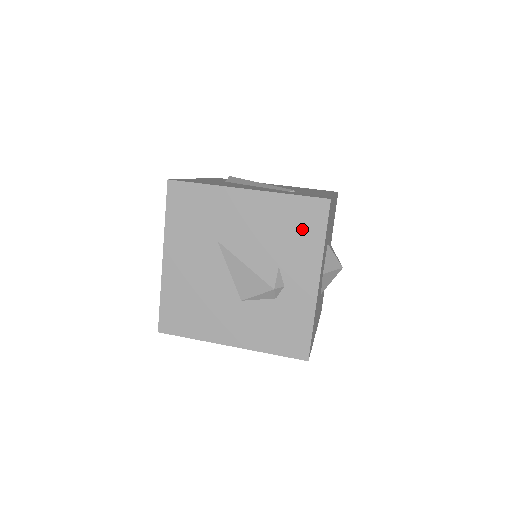
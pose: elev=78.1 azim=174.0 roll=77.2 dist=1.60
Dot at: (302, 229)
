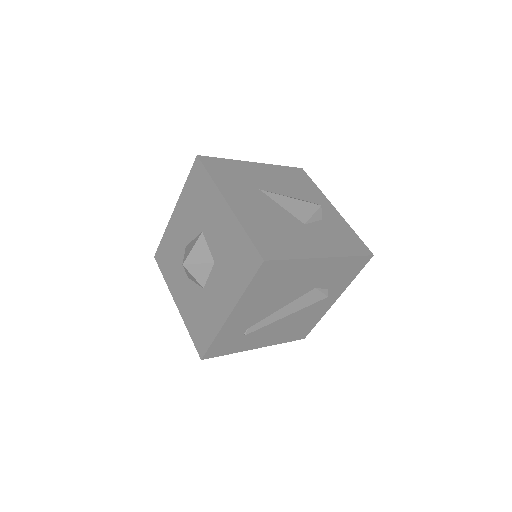
Dot at: (302, 182)
